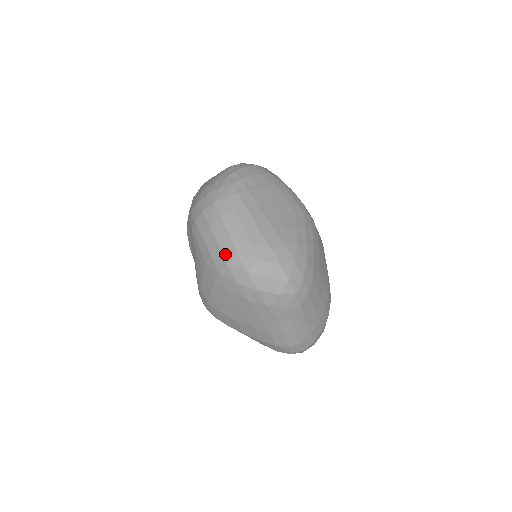
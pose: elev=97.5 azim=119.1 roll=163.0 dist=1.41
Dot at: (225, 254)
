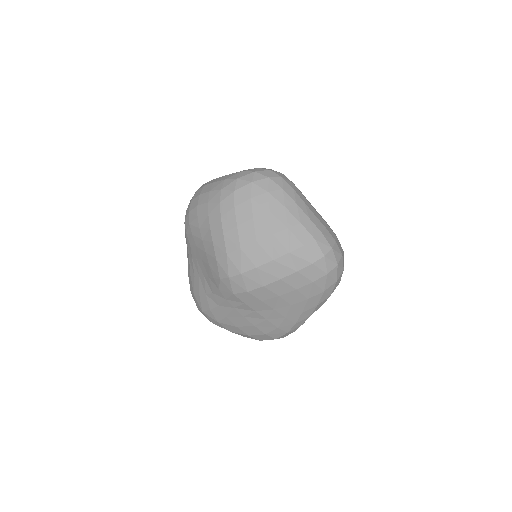
Dot at: (217, 188)
